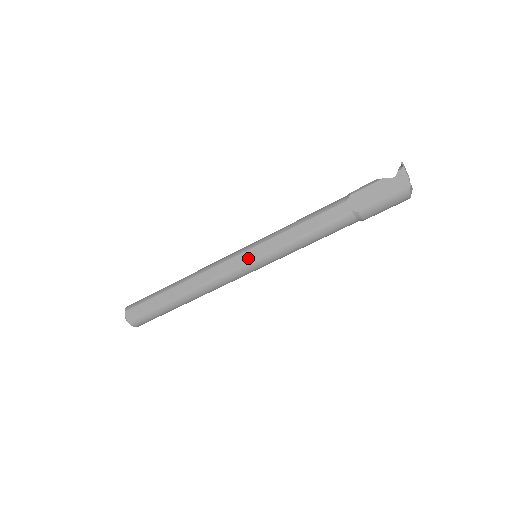
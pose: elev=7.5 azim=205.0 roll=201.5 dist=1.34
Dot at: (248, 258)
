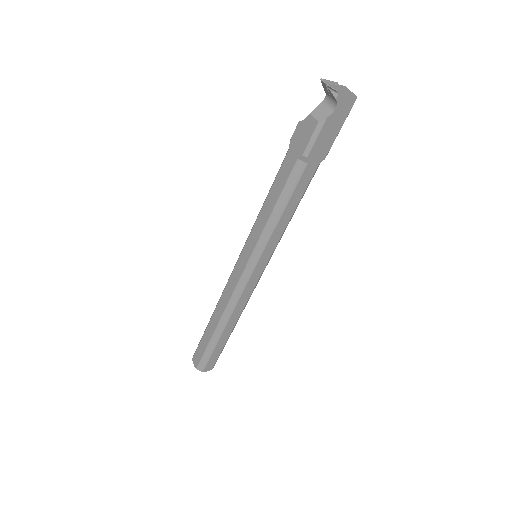
Dot at: (262, 268)
